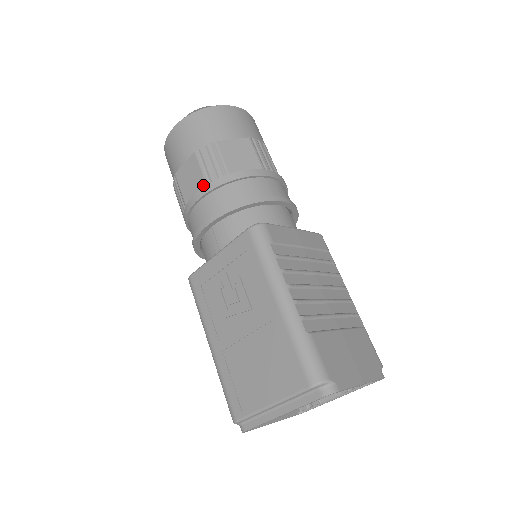
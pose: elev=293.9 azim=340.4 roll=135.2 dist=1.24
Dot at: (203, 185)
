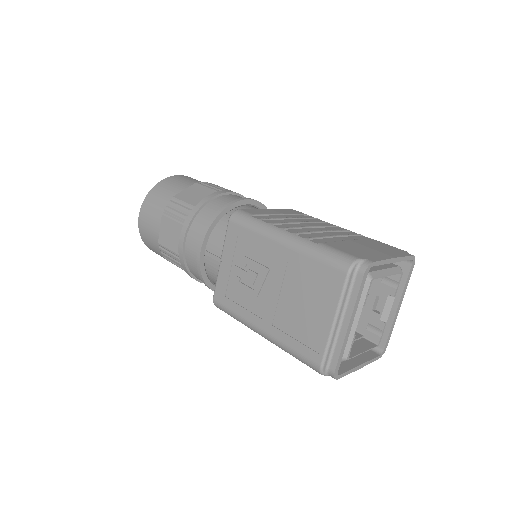
Dot at: (181, 228)
